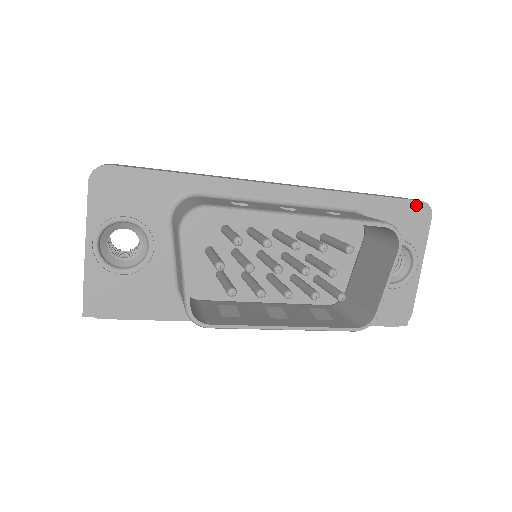
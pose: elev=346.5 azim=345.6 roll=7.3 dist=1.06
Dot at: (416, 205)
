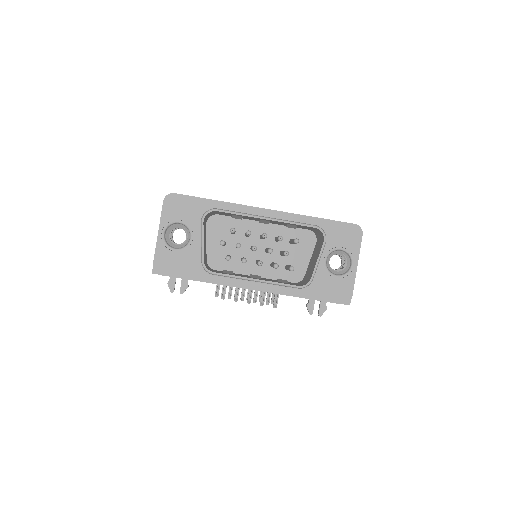
Dot at: (351, 226)
